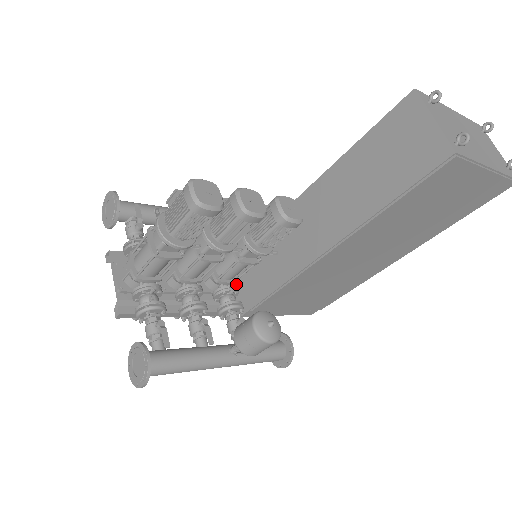
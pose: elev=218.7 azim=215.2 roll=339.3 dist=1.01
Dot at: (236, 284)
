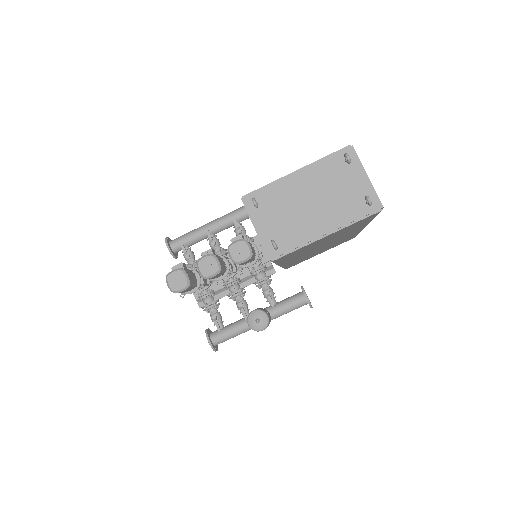
Dot at: occluded
